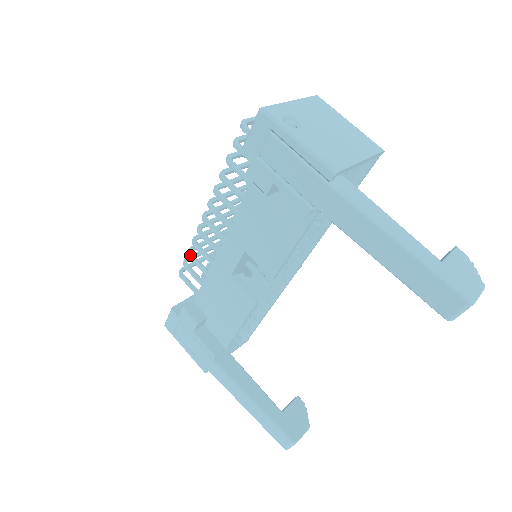
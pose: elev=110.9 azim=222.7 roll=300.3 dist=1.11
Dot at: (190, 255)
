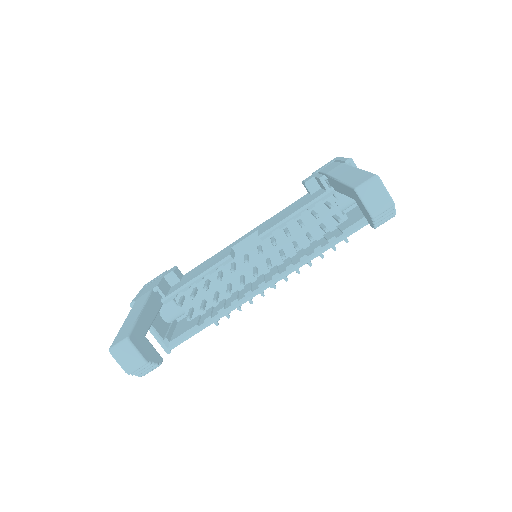
Dot at: occluded
